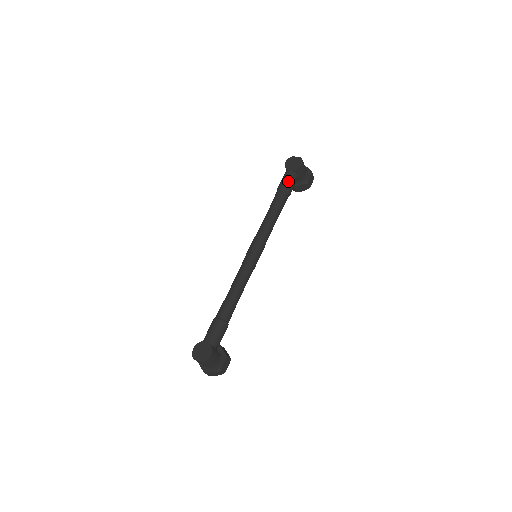
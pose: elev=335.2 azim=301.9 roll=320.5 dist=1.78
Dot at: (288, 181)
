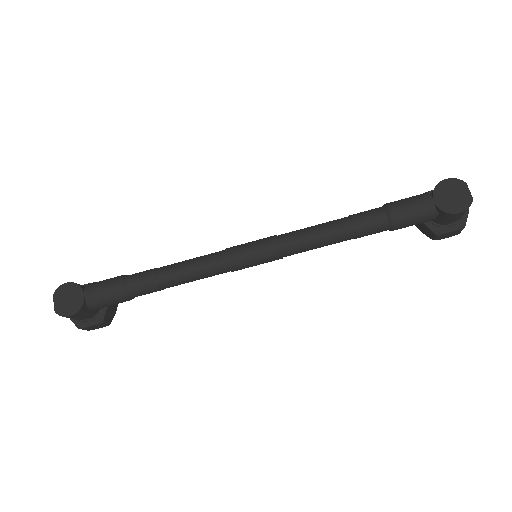
Dot at: (411, 213)
